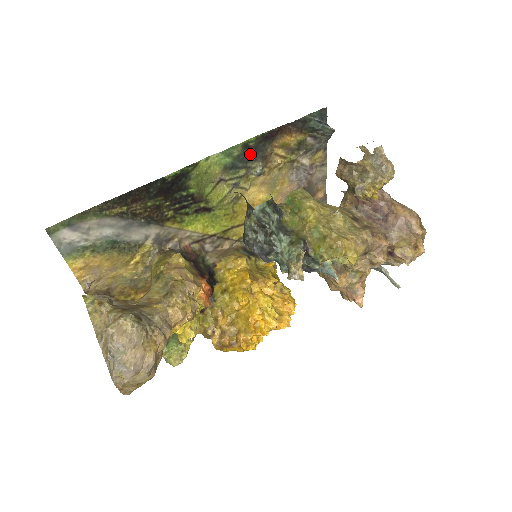
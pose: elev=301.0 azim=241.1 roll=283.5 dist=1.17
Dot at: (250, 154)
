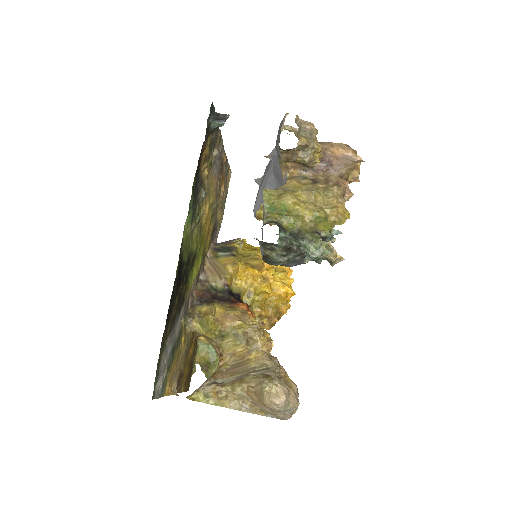
Dot at: (195, 192)
